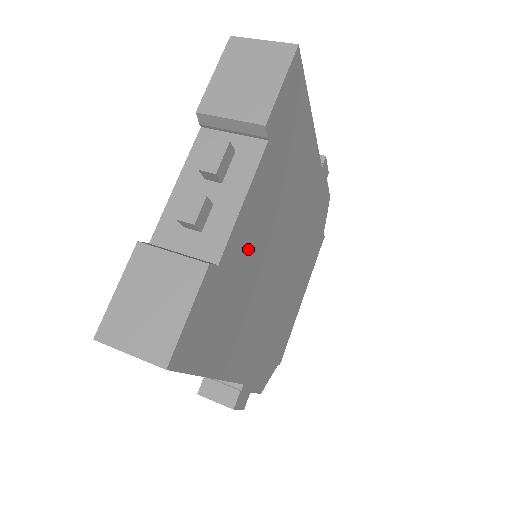
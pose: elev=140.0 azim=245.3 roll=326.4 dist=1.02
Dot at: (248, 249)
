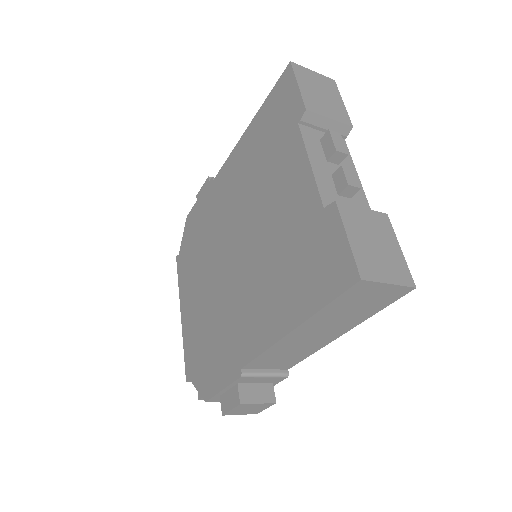
Dot at: occluded
